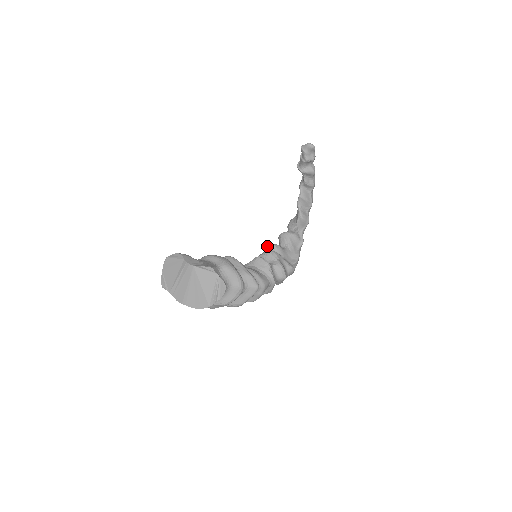
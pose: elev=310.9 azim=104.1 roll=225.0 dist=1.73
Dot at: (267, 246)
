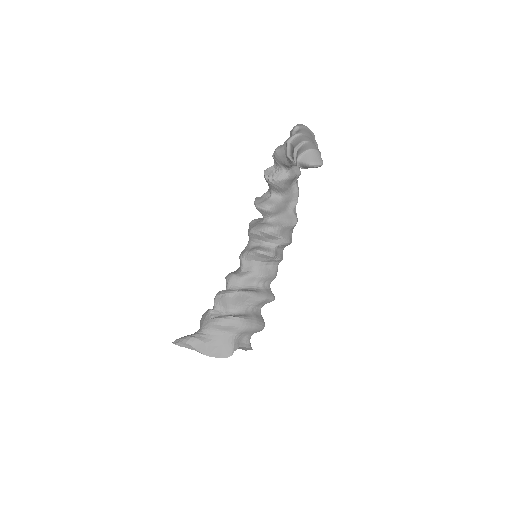
Dot at: occluded
